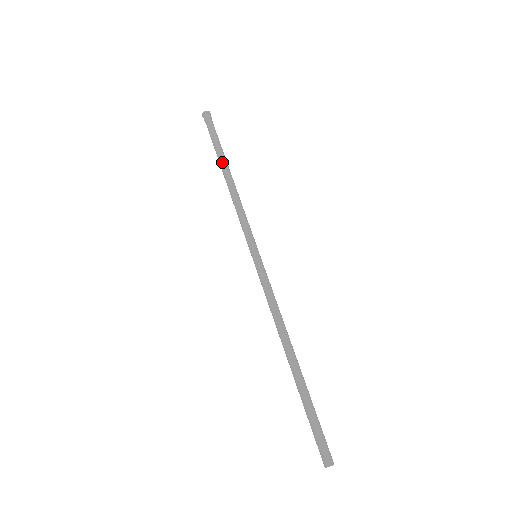
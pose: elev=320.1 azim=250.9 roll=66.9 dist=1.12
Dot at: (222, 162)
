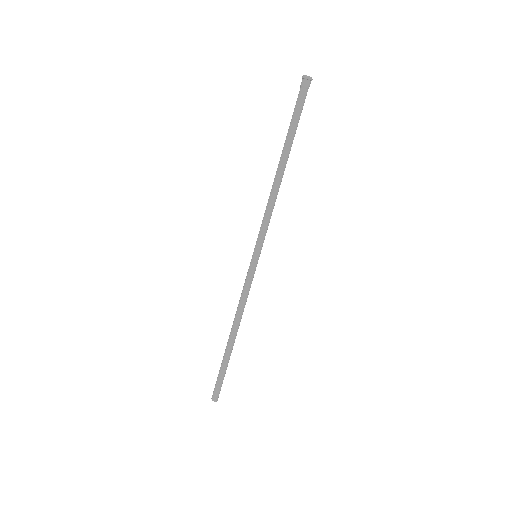
Dot at: (283, 152)
